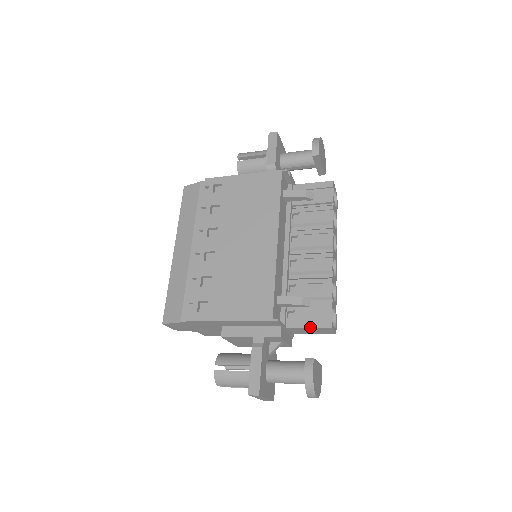
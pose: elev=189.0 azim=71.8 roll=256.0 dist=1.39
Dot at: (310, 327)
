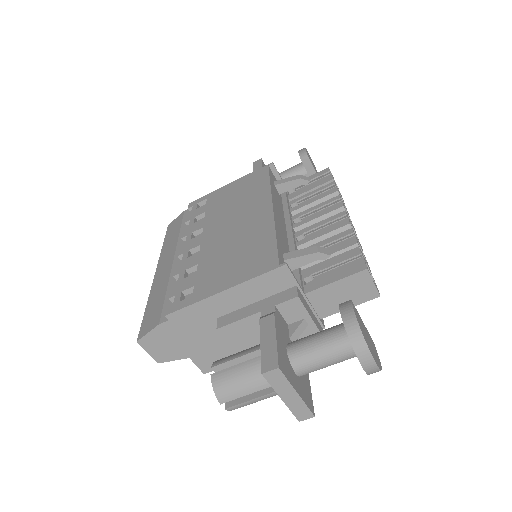
Dot at: (337, 280)
